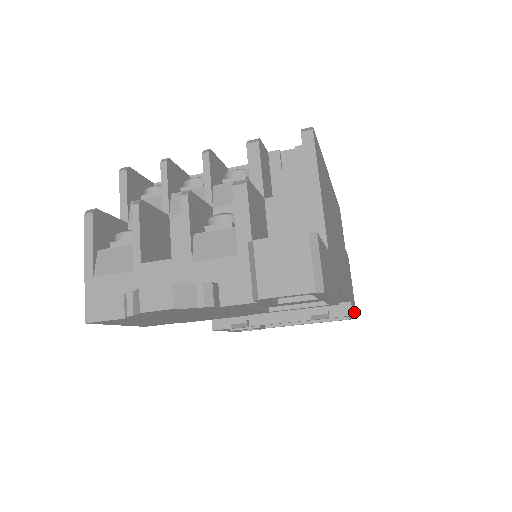
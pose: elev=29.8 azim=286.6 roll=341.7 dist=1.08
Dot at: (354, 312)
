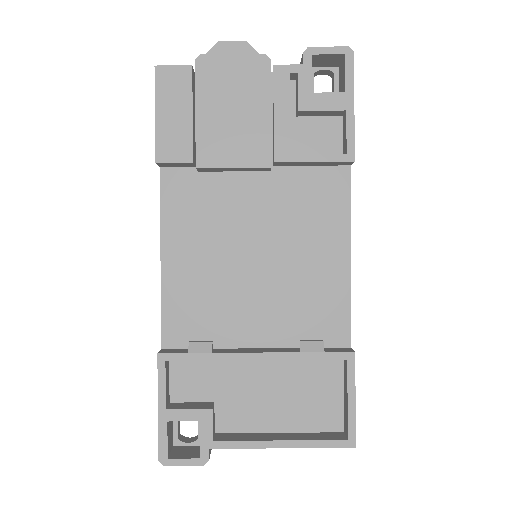
Dot at: (353, 400)
